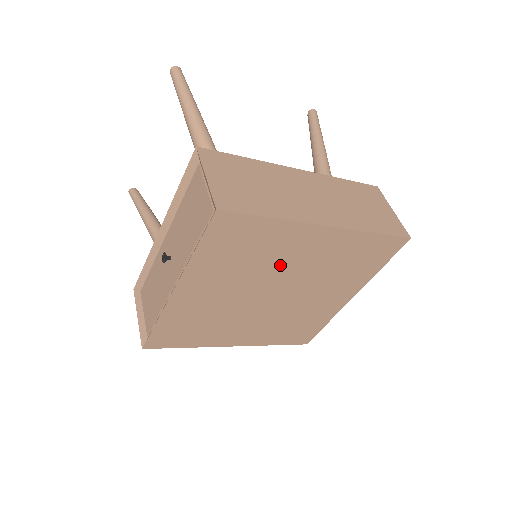
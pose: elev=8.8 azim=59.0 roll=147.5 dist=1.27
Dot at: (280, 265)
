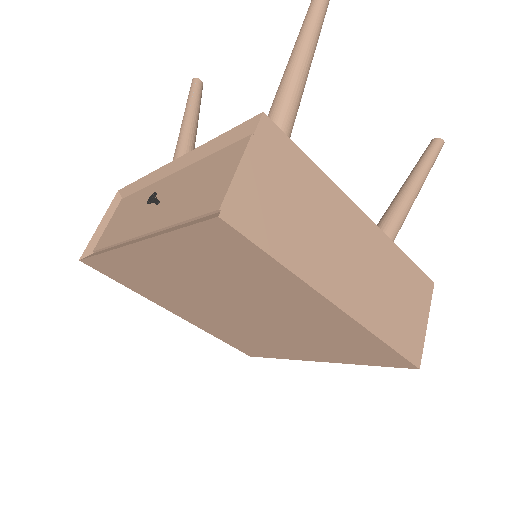
Dot at: (262, 299)
